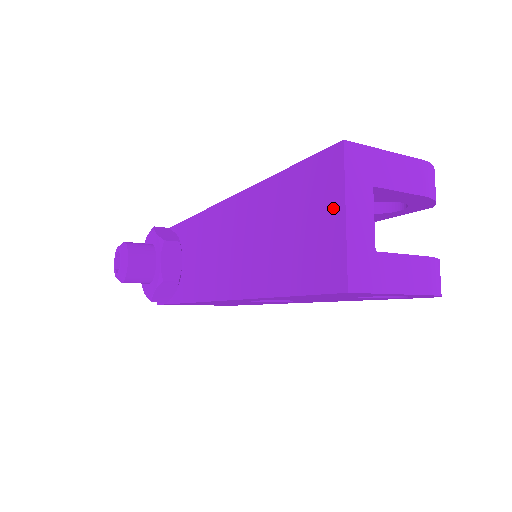
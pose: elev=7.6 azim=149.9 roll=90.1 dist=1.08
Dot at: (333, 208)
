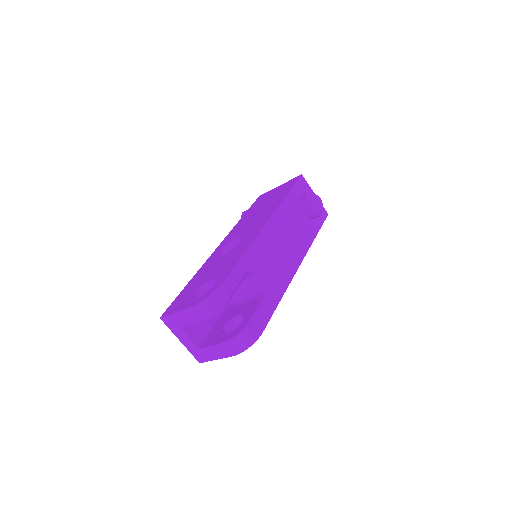
Dot at: occluded
